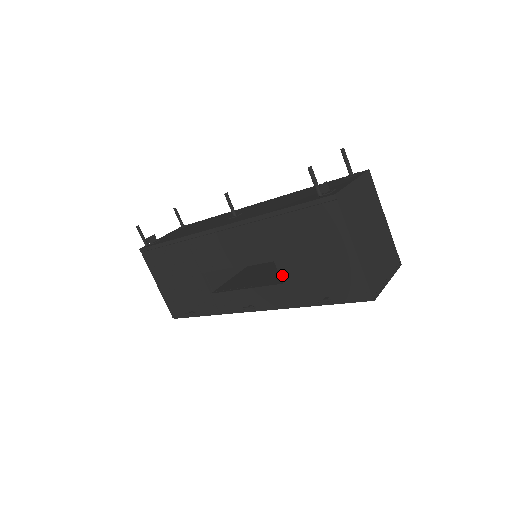
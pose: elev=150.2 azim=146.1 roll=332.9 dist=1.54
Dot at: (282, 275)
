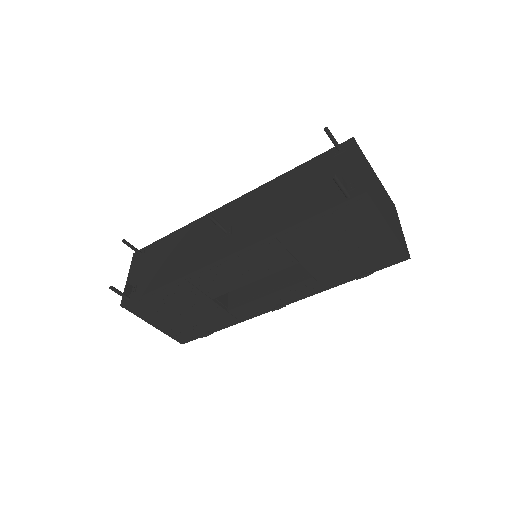
Dot at: (311, 271)
